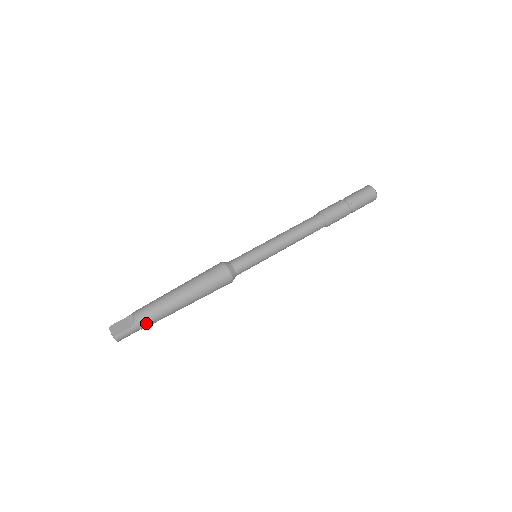
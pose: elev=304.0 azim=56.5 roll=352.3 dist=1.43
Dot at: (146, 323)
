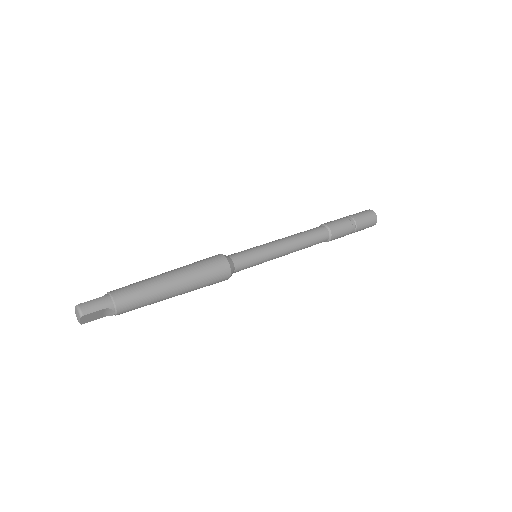
Dot at: (119, 293)
